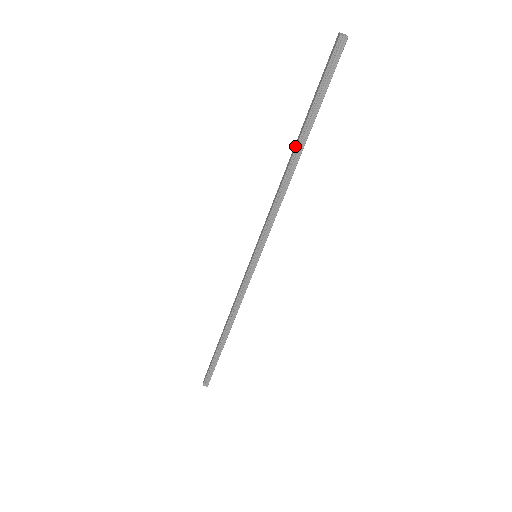
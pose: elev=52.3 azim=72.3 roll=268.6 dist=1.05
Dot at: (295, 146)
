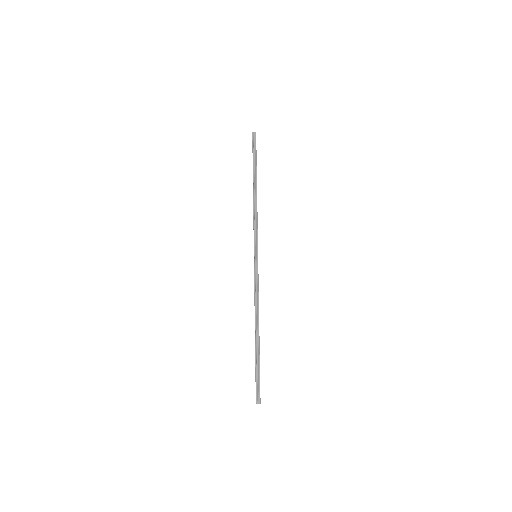
Dot at: (253, 183)
